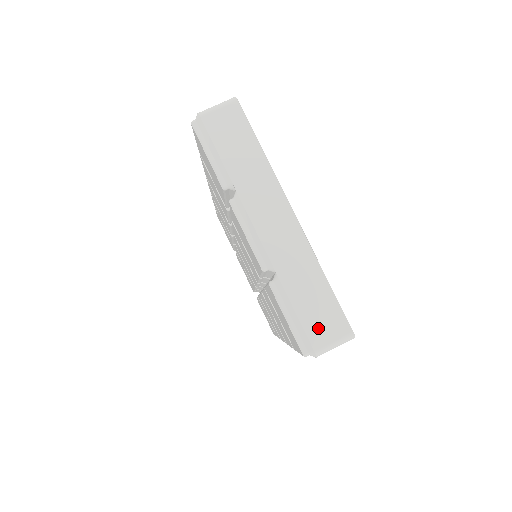
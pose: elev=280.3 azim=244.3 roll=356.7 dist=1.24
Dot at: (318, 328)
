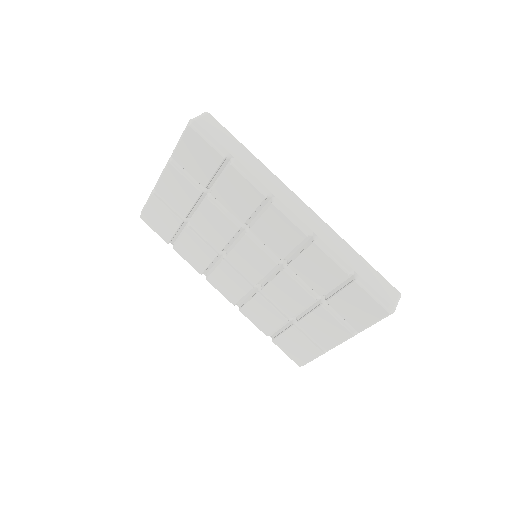
Dot at: occluded
